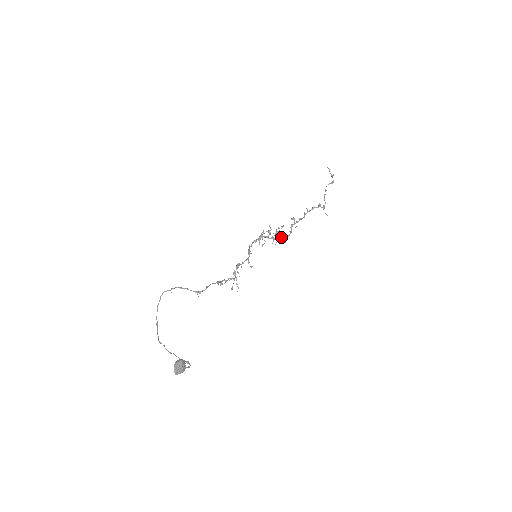
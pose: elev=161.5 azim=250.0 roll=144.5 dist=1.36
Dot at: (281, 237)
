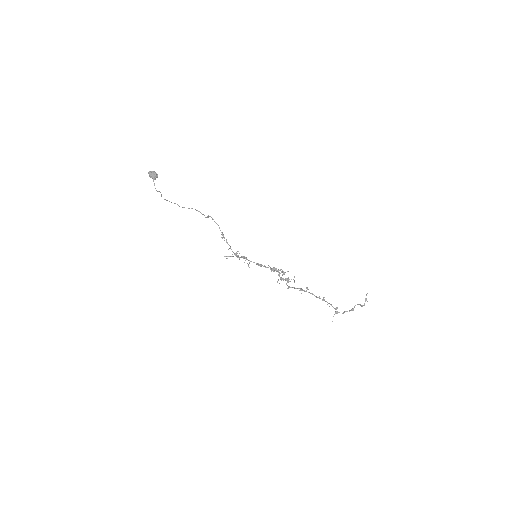
Dot at: (286, 284)
